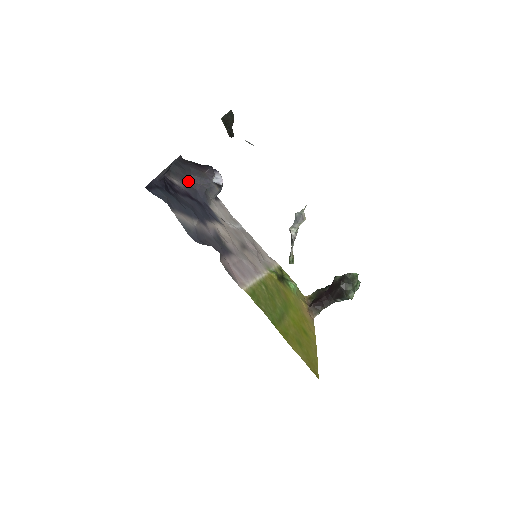
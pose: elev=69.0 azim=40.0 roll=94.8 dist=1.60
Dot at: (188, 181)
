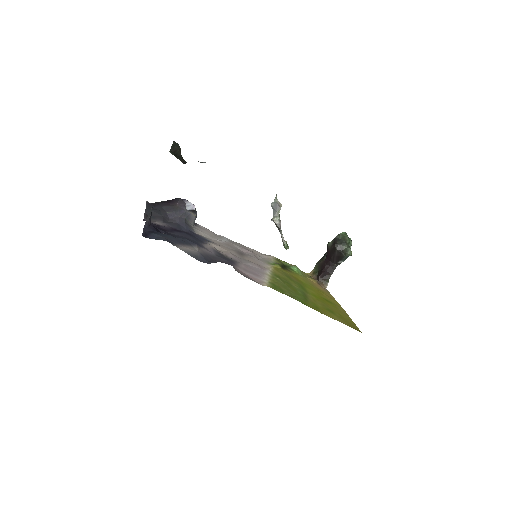
Dot at: (166, 219)
